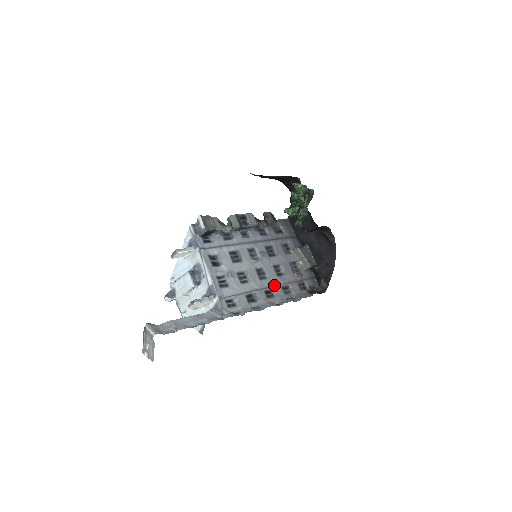
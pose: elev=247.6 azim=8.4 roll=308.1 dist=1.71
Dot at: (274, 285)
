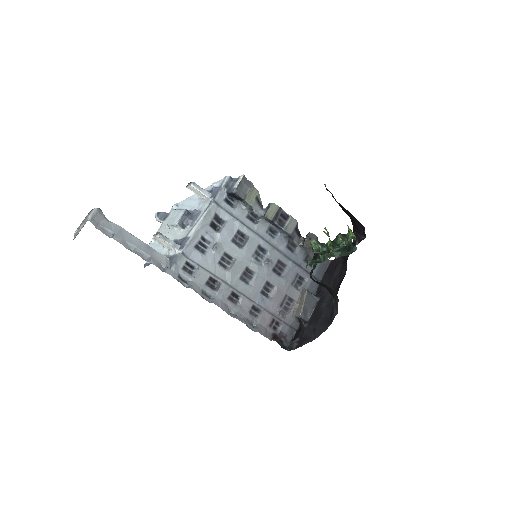
Dot at: (248, 296)
